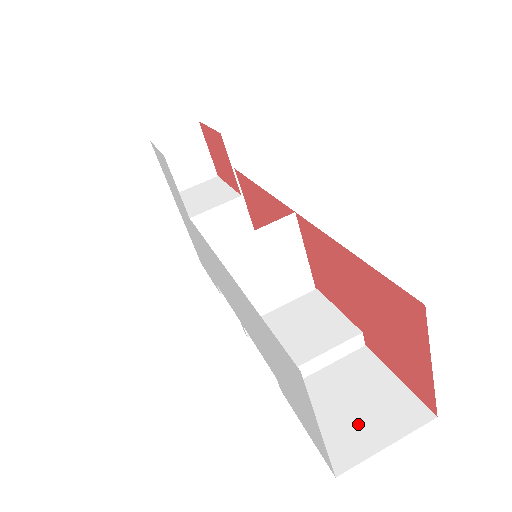
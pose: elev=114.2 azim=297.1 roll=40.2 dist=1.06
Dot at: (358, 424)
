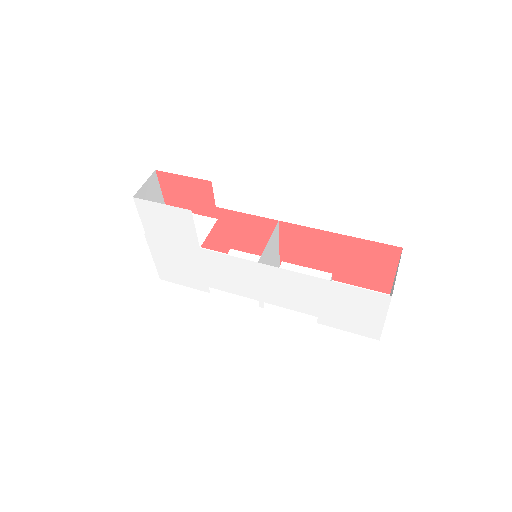
Dot at: occluded
